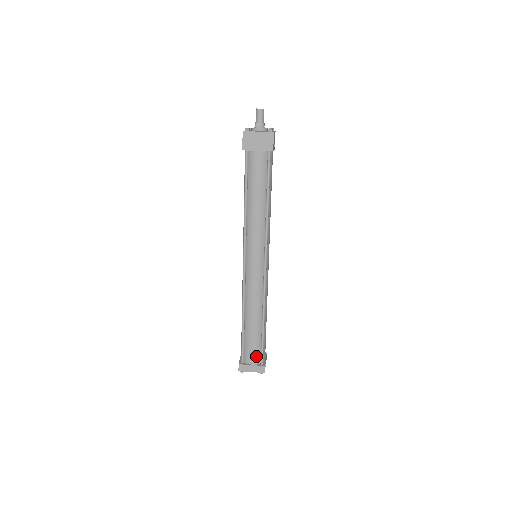
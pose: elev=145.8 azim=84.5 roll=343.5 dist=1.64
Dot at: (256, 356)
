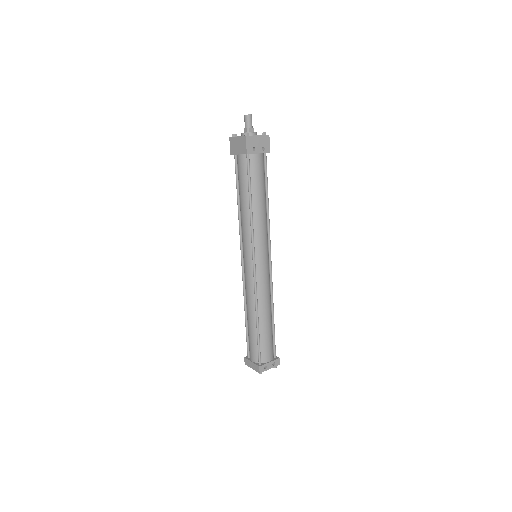
Dot at: (255, 354)
